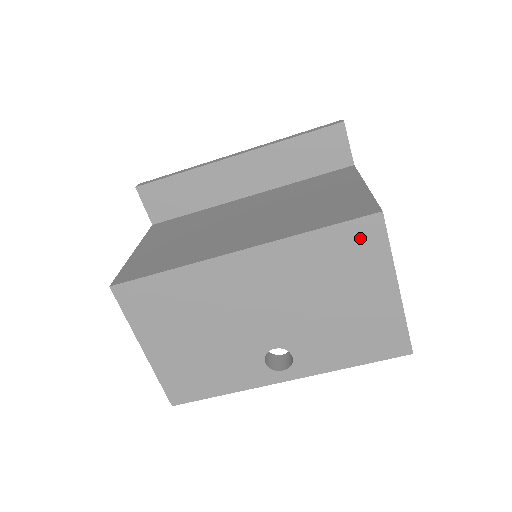
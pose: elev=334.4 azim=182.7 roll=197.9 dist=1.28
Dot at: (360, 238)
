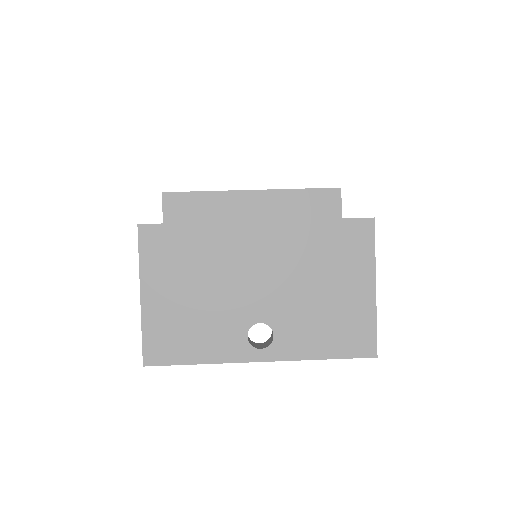
Dot at: (354, 235)
